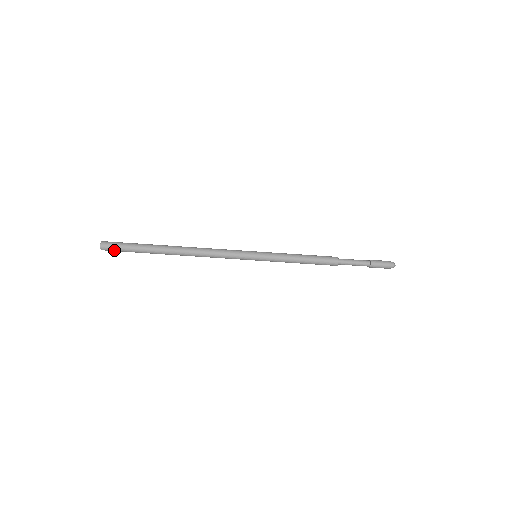
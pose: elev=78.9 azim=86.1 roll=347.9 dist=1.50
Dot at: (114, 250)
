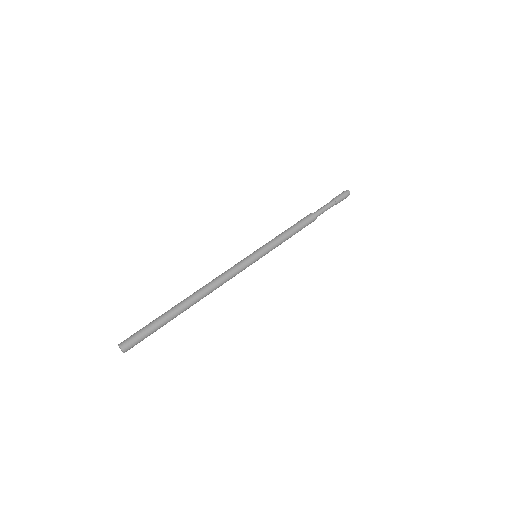
Dot at: (136, 342)
